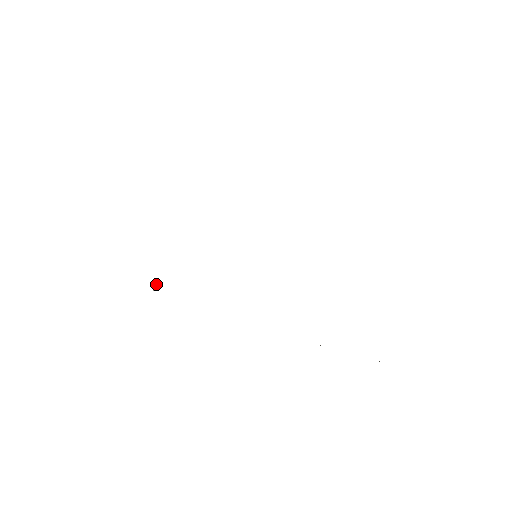
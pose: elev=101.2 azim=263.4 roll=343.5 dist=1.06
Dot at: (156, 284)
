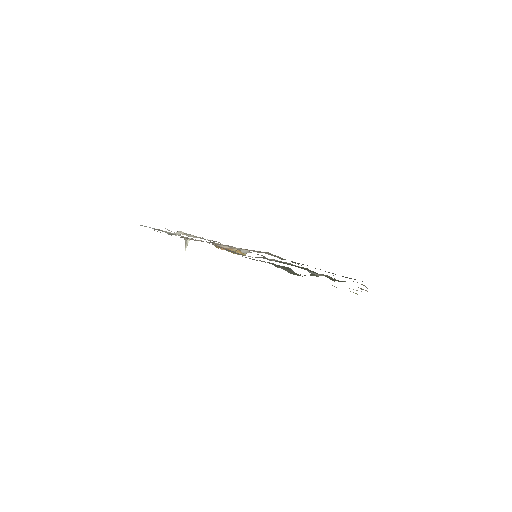
Dot at: occluded
